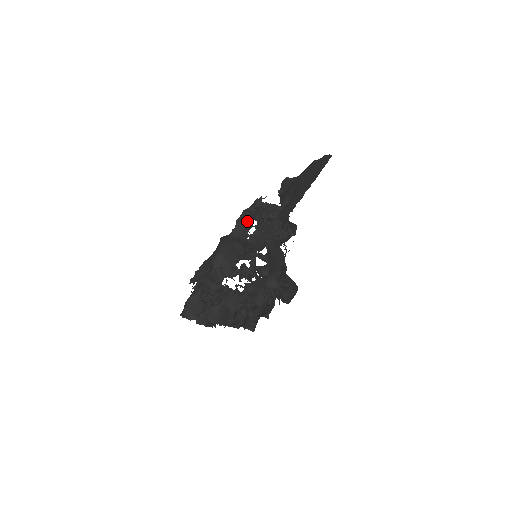
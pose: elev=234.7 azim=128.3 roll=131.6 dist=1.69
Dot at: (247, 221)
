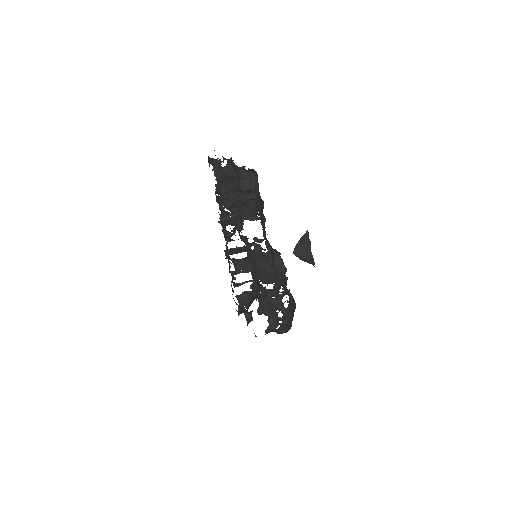
Dot at: (259, 307)
